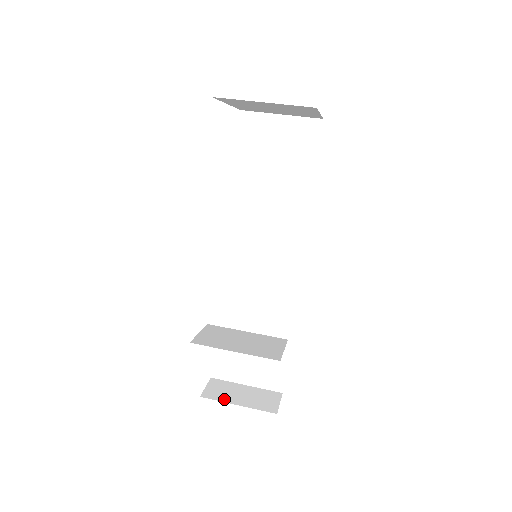
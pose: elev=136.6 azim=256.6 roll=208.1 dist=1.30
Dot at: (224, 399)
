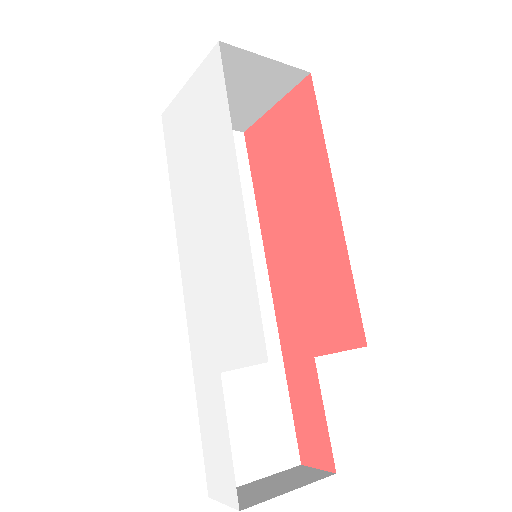
Dot at: (268, 496)
